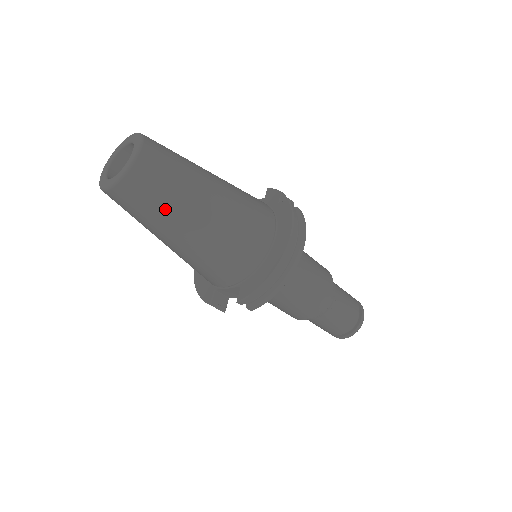
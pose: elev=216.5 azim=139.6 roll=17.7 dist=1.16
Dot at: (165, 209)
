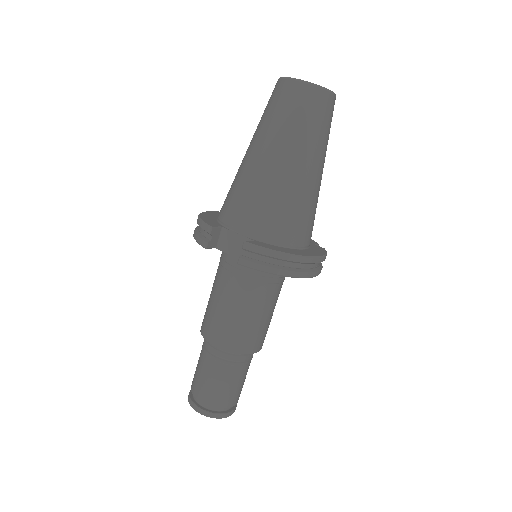
Dot at: (302, 132)
